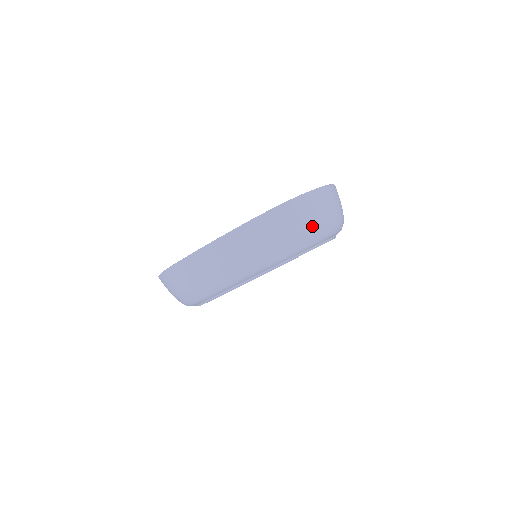
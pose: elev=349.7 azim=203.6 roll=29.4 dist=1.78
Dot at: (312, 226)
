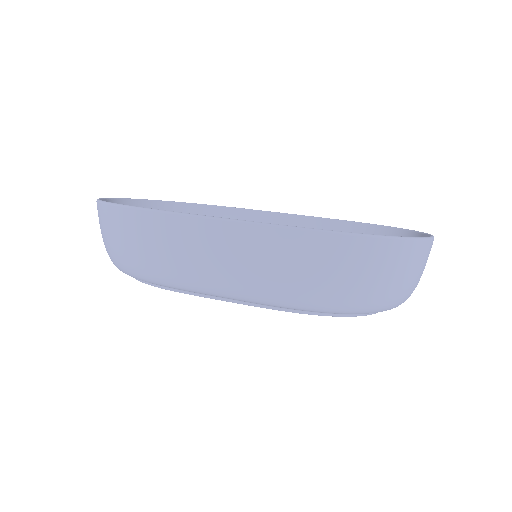
Dot at: (385, 291)
